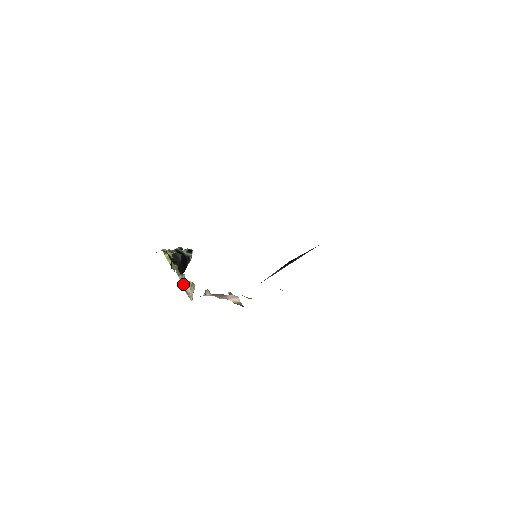
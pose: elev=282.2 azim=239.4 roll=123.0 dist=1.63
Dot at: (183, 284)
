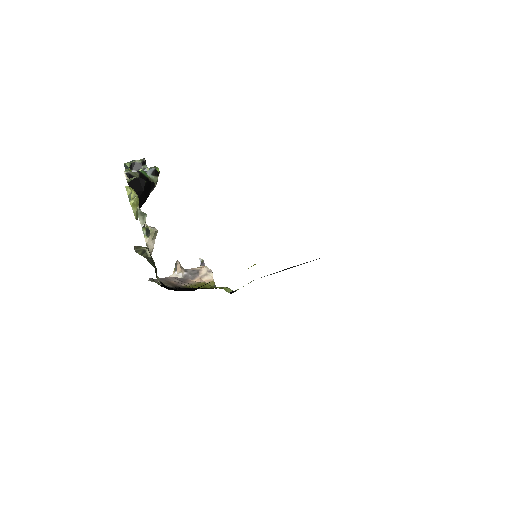
Dot at: (143, 230)
